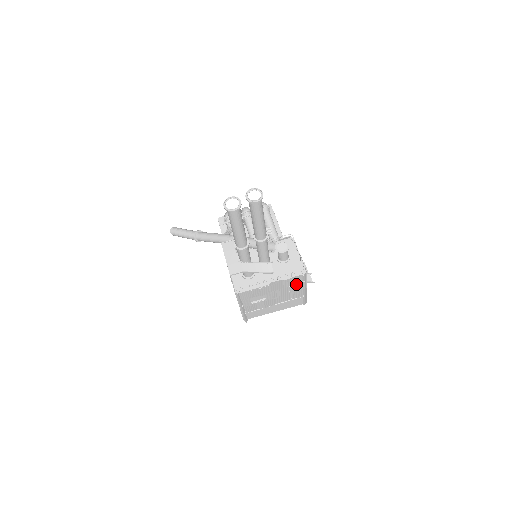
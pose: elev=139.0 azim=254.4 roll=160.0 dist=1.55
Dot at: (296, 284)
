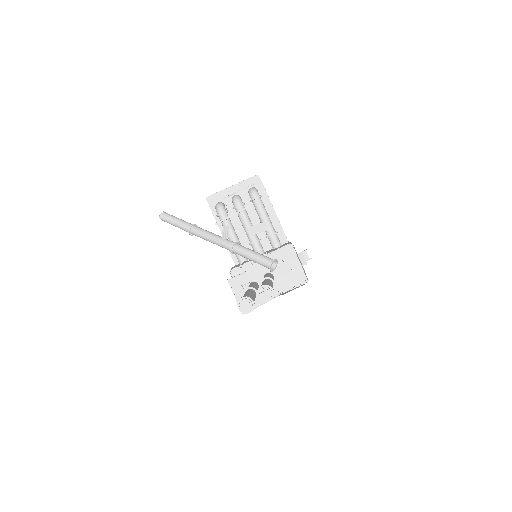
Dot at: occluded
